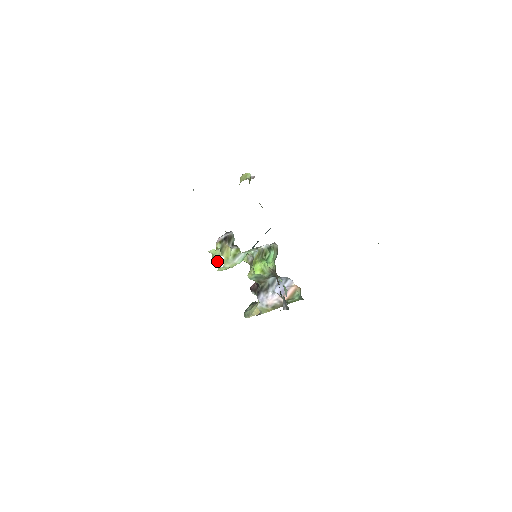
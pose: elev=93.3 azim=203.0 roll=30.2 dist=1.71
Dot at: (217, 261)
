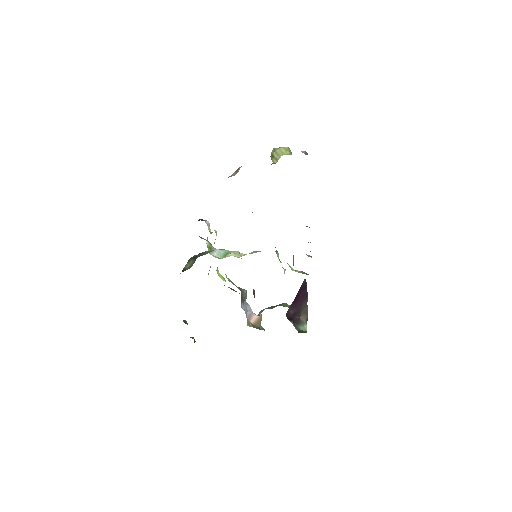
Dot at: occluded
